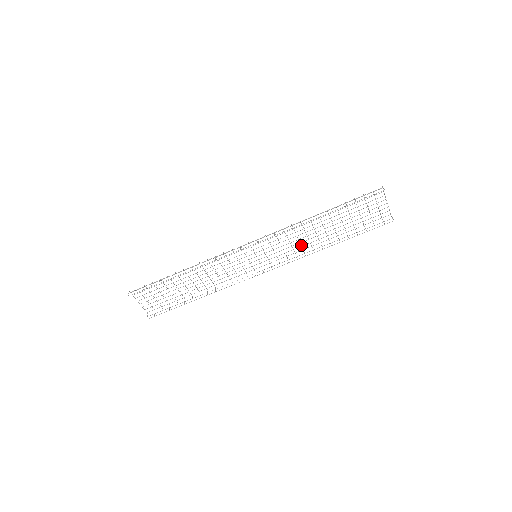
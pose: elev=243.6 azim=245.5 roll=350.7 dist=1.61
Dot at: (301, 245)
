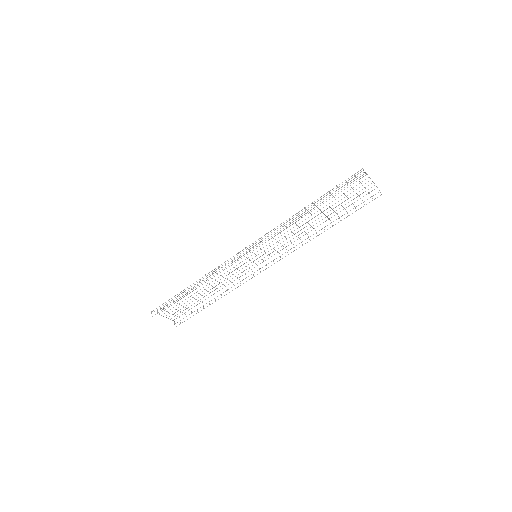
Dot at: (296, 236)
